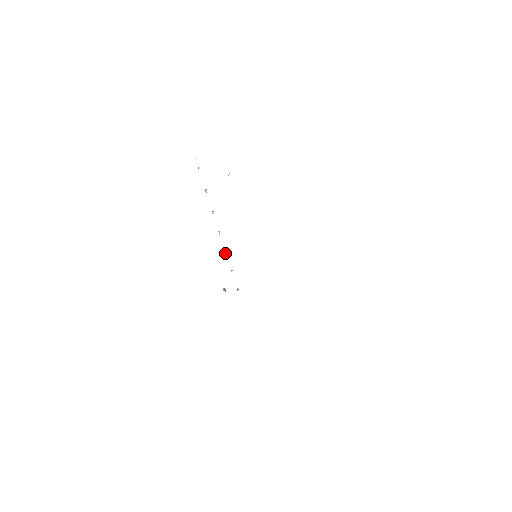
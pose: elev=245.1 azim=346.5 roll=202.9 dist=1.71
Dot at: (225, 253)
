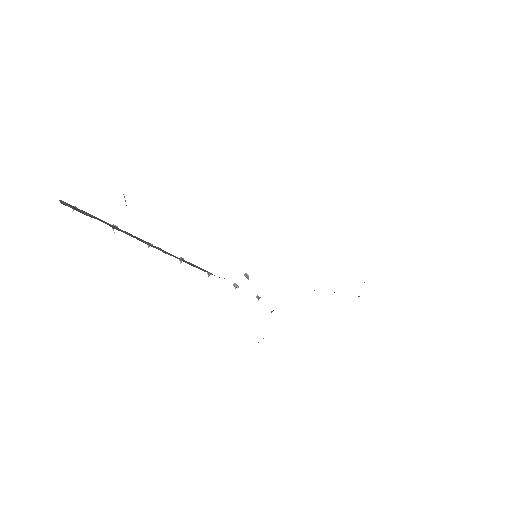
Dot at: occluded
